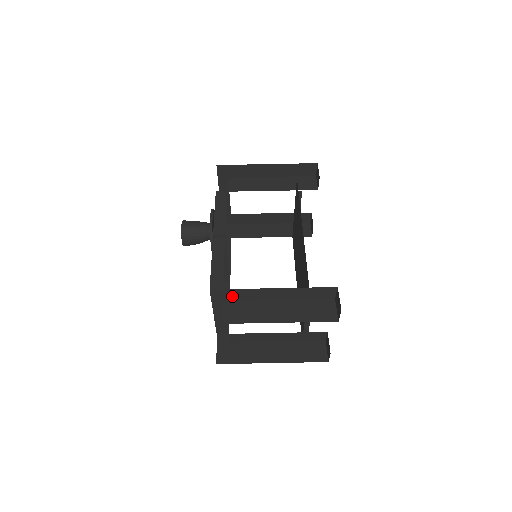
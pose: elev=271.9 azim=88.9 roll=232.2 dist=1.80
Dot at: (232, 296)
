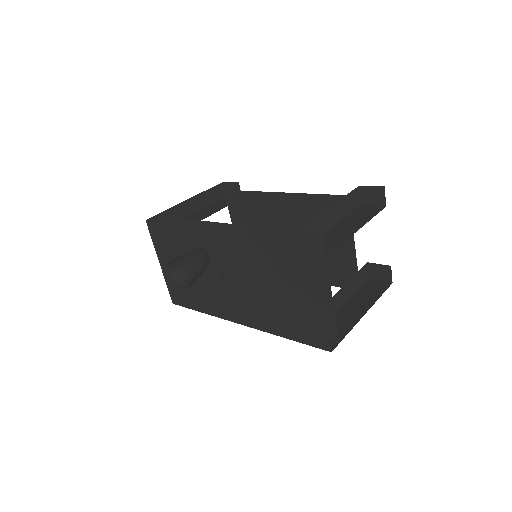
Dot at: occluded
